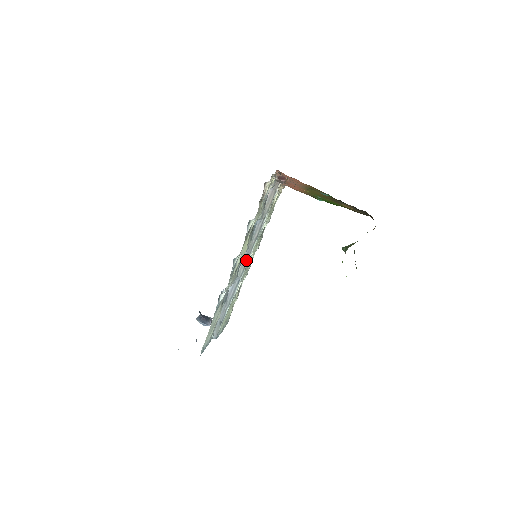
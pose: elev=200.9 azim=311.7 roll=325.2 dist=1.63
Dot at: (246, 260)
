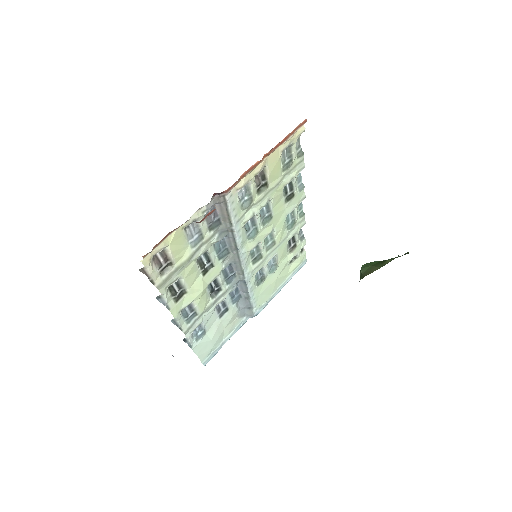
Dot at: (239, 267)
